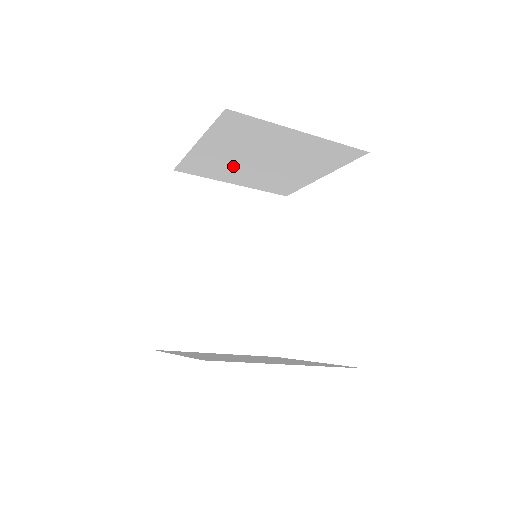
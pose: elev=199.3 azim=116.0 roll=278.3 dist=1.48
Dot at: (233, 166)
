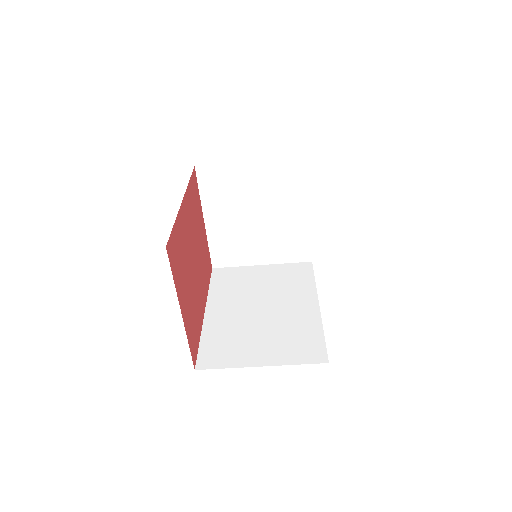
Dot at: (244, 236)
